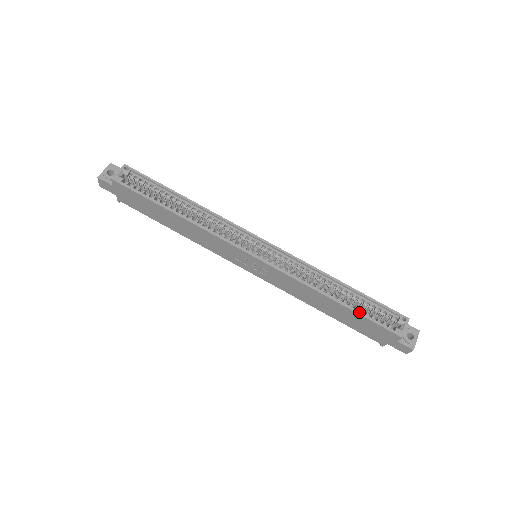
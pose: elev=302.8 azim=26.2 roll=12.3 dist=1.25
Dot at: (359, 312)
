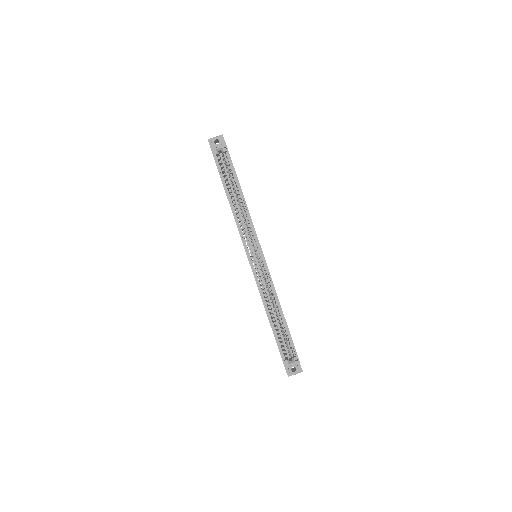
Dot at: (275, 335)
